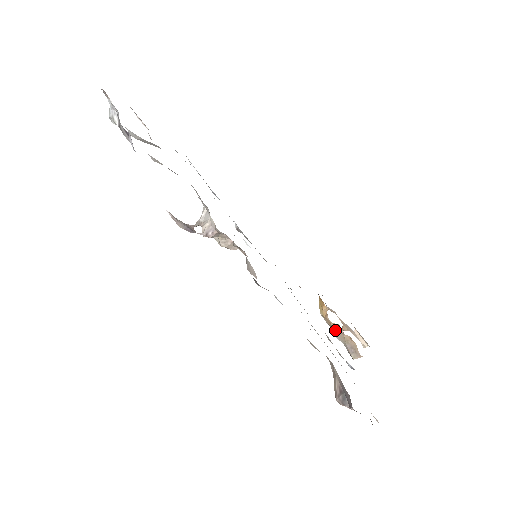
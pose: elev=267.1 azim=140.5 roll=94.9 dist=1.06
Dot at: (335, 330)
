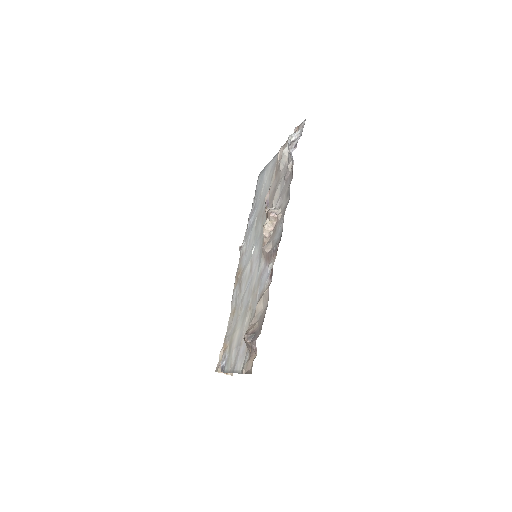
Dot at: occluded
